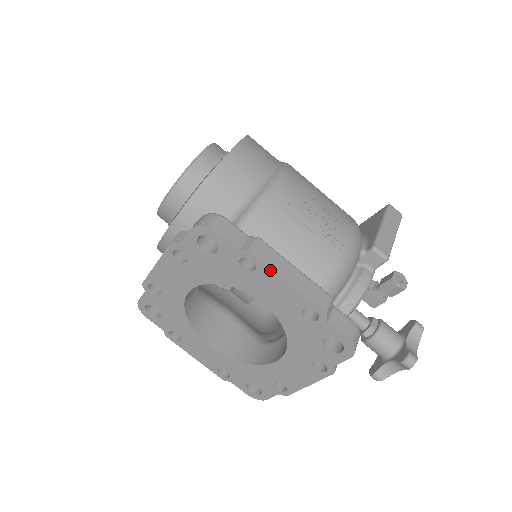
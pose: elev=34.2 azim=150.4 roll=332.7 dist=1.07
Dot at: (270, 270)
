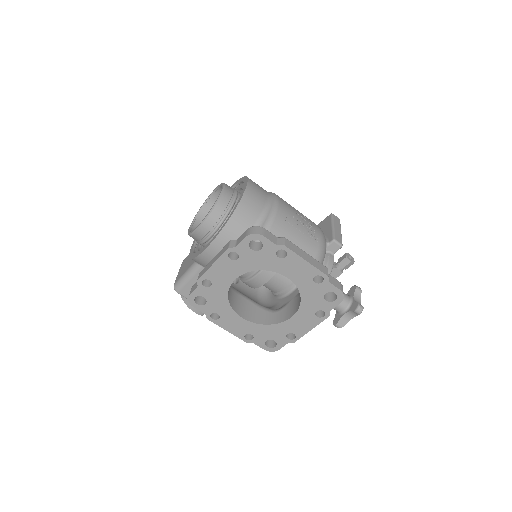
Dot at: (296, 255)
